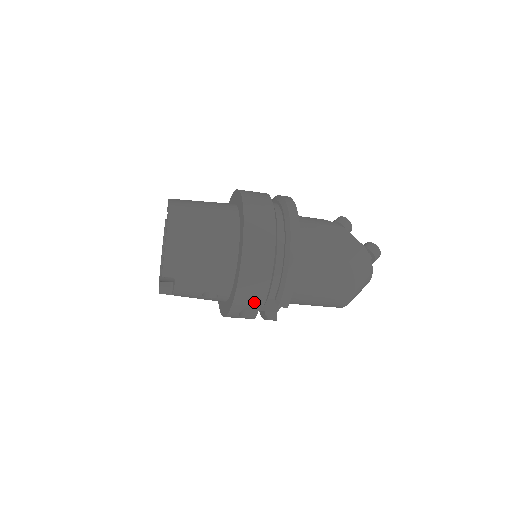
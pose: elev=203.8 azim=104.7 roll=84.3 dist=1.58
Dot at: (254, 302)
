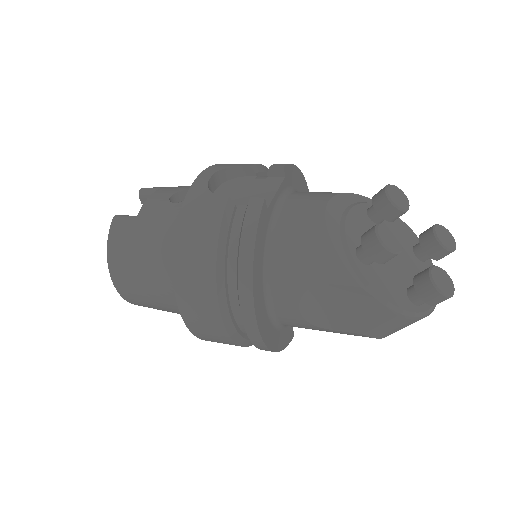
Dot at: occluded
